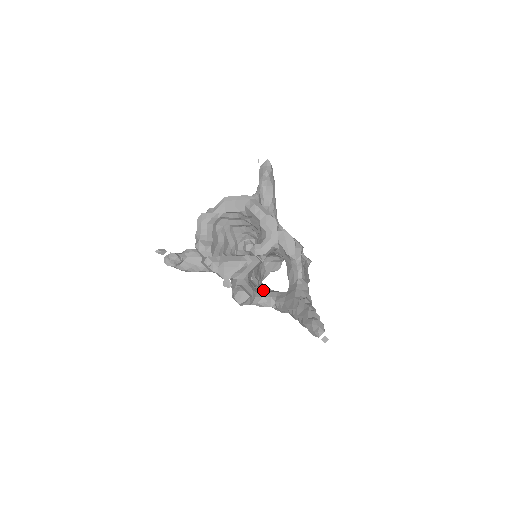
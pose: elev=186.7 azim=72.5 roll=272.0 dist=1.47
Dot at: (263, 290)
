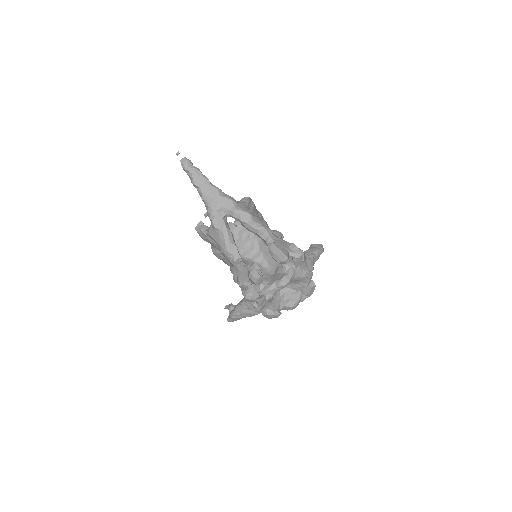
Dot at: occluded
